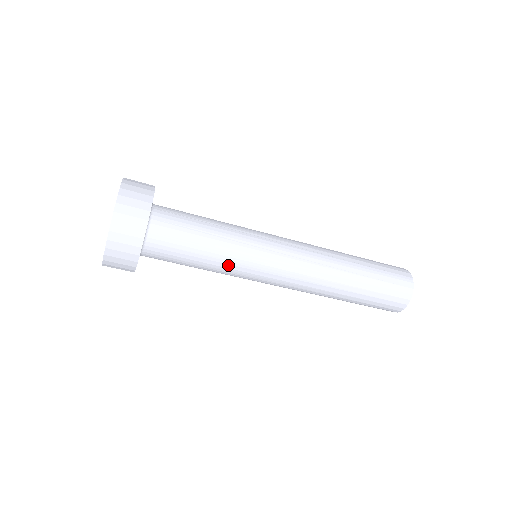
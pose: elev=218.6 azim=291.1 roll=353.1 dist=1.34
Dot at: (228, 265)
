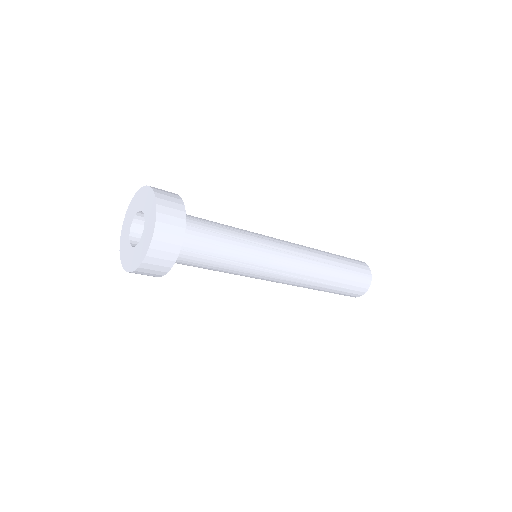
Dot at: (236, 271)
